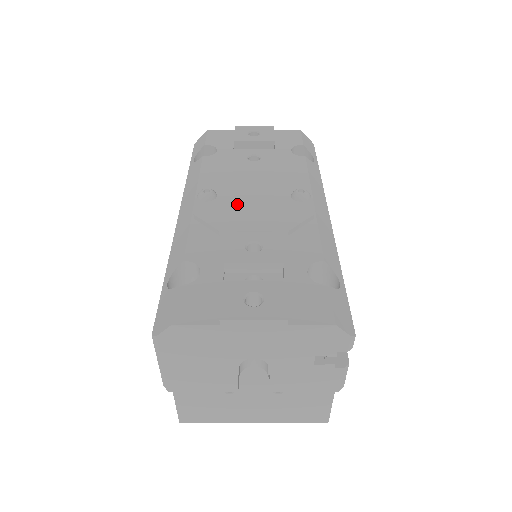
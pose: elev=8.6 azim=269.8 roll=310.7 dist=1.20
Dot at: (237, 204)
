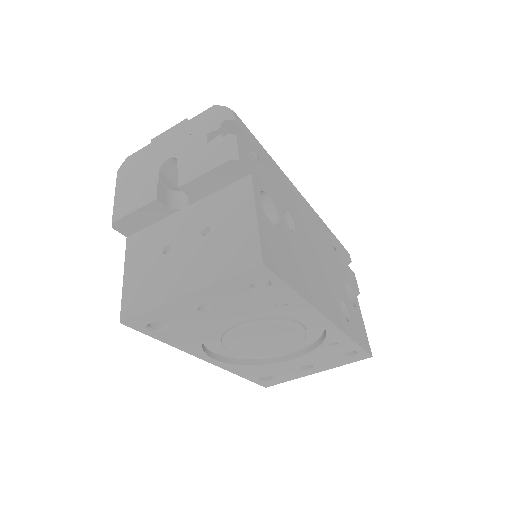
Dot at: occluded
